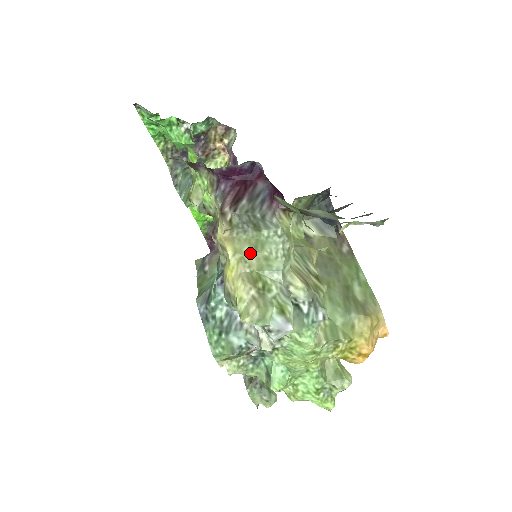
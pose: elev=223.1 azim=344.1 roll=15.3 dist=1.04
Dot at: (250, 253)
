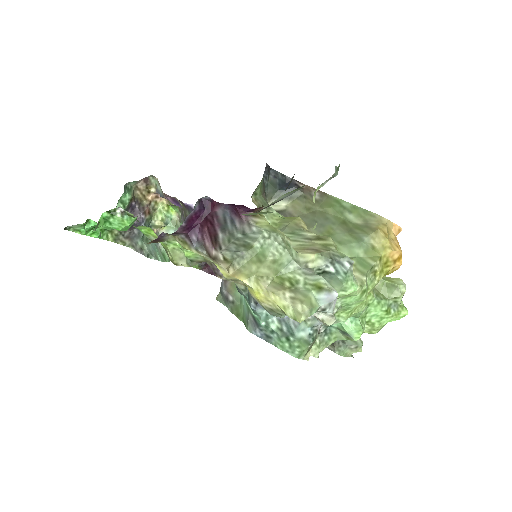
Dot at: (259, 268)
